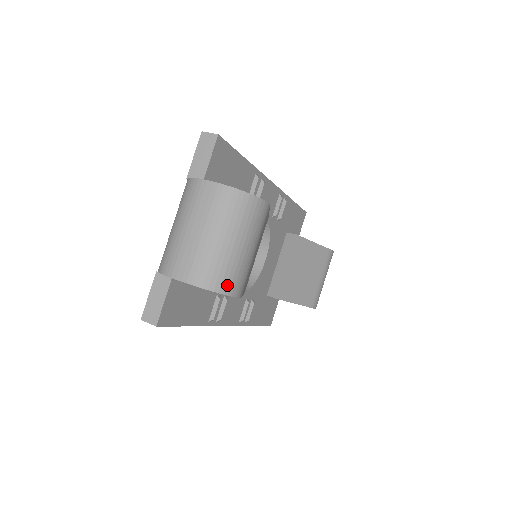
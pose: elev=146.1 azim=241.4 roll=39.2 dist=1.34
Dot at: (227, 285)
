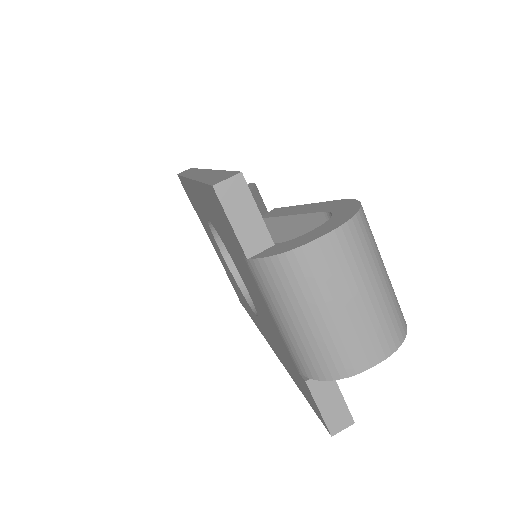
Dot at: (402, 316)
